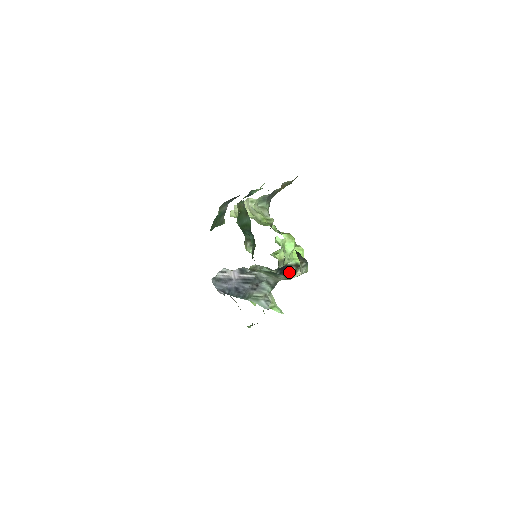
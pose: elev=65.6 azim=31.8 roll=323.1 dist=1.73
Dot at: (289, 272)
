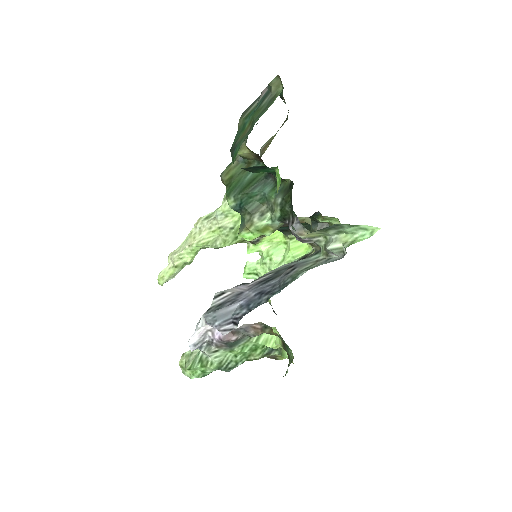
Dot at: (309, 255)
